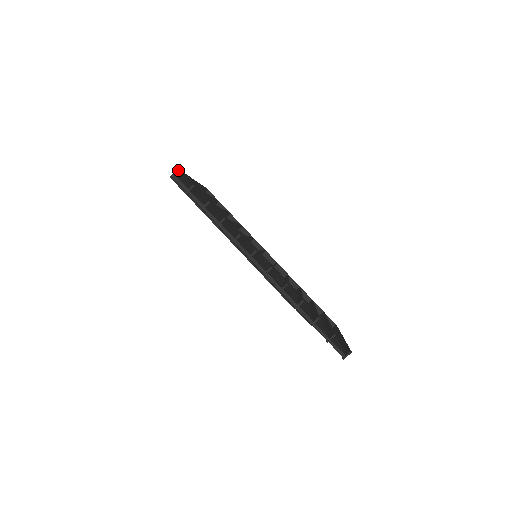
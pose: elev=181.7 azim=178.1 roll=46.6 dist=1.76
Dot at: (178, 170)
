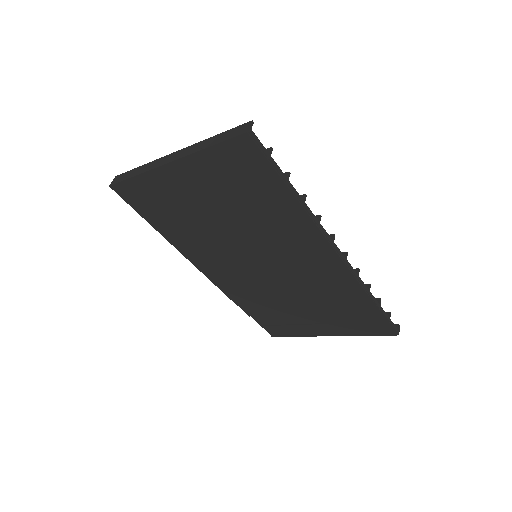
Dot at: (253, 122)
